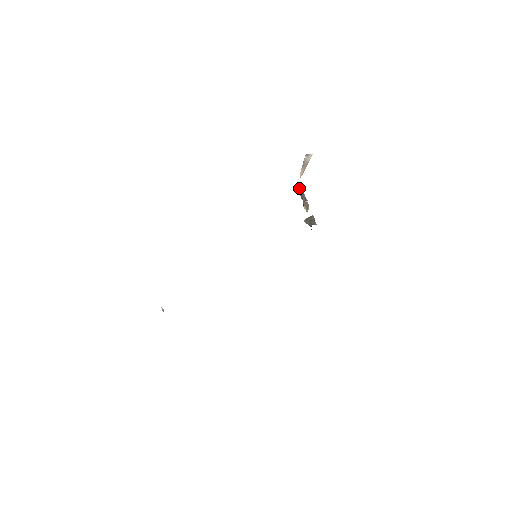
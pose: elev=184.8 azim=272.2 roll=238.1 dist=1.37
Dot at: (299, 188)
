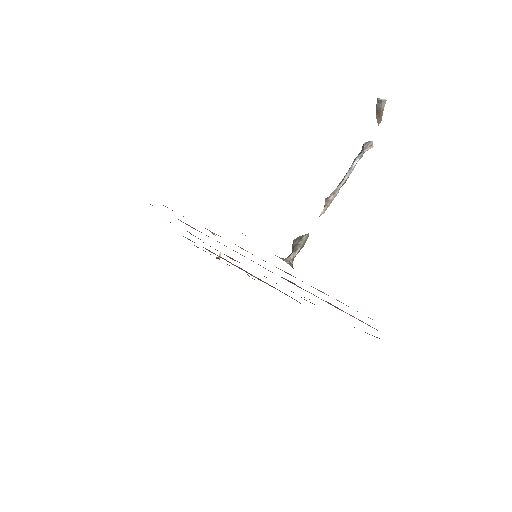
Dot at: (363, 148)
